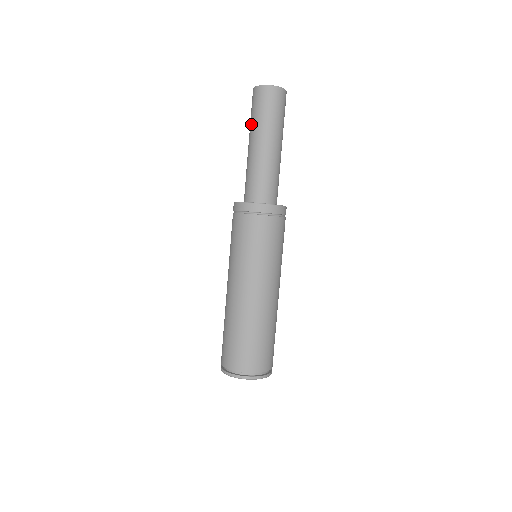
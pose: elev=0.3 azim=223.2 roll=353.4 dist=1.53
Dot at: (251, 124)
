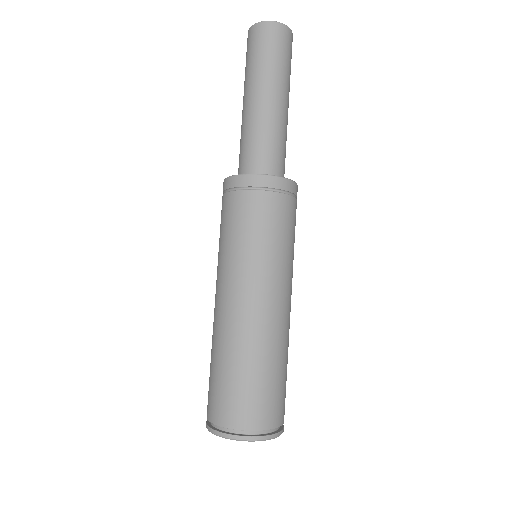
Dot at: (258, 69)
